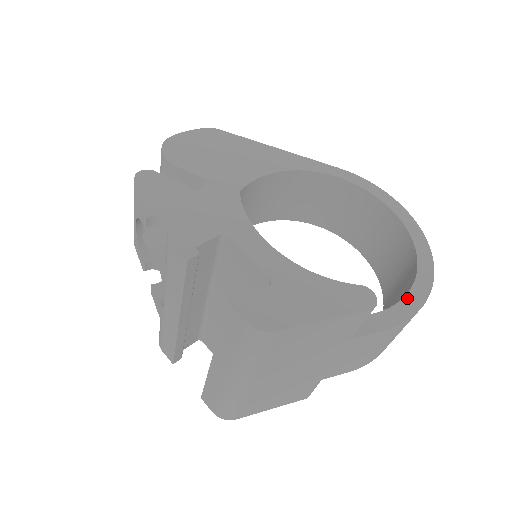
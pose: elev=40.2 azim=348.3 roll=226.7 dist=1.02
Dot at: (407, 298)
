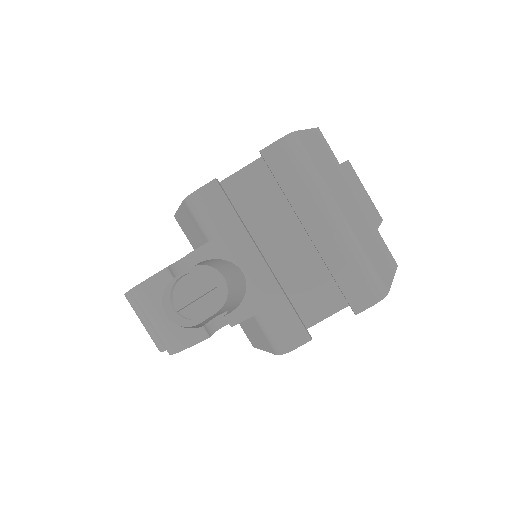
Dot at: occluded
